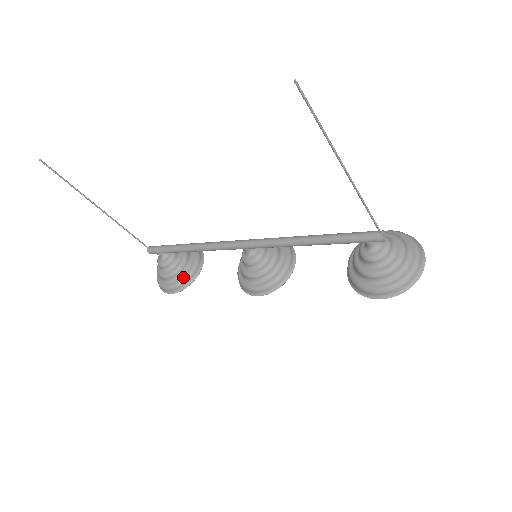
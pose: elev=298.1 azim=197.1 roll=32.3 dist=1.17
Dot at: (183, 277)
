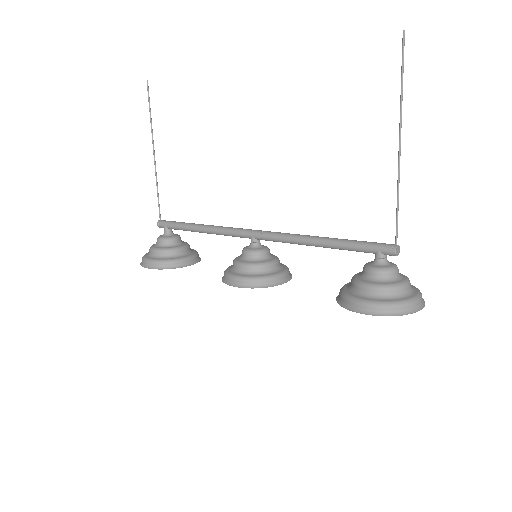
Dot at: (171, 258)
